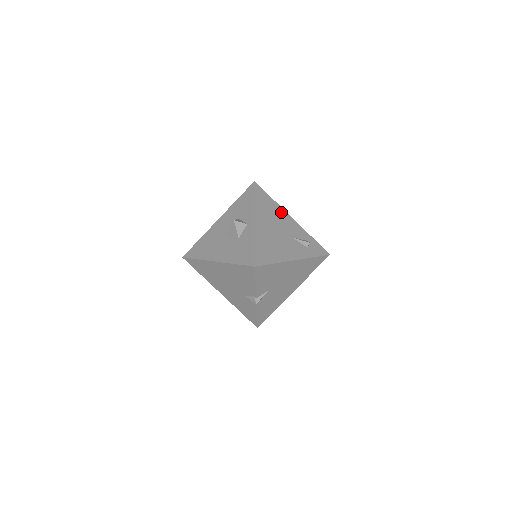
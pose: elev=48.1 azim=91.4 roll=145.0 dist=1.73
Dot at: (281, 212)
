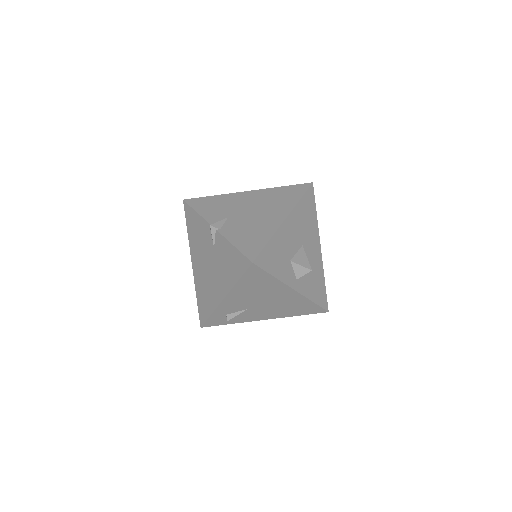
Dot at: occluded
